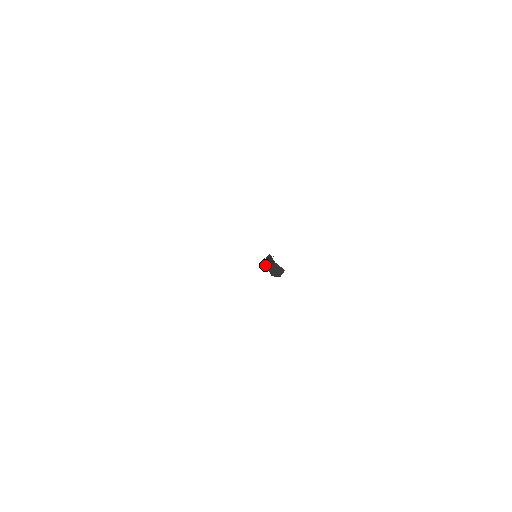
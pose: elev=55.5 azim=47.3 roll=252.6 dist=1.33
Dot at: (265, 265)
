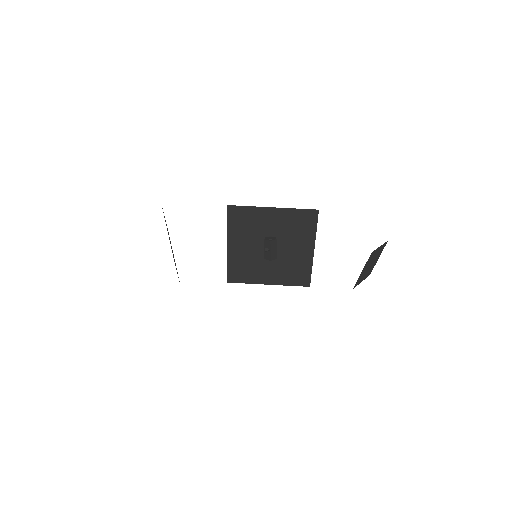
Dot at: (265, 251)
